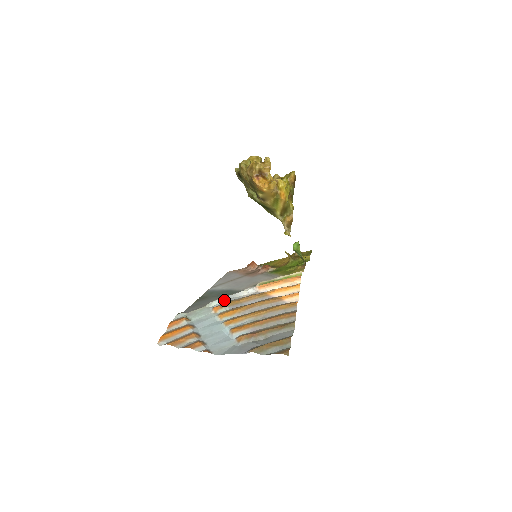
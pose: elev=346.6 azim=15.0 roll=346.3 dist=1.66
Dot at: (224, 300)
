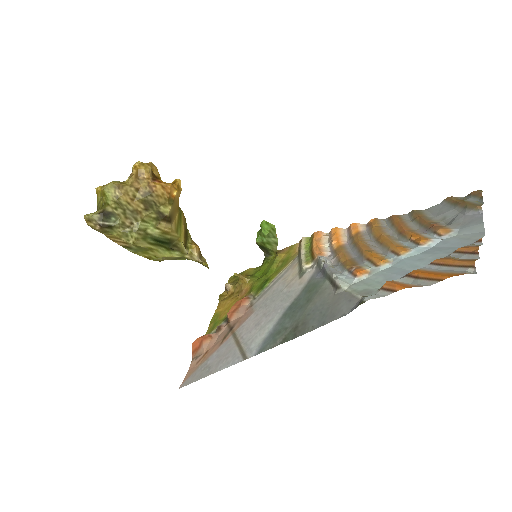
Dot at: (339, 273)
